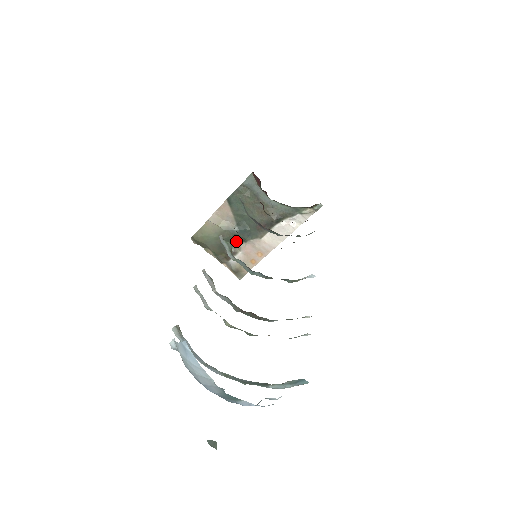
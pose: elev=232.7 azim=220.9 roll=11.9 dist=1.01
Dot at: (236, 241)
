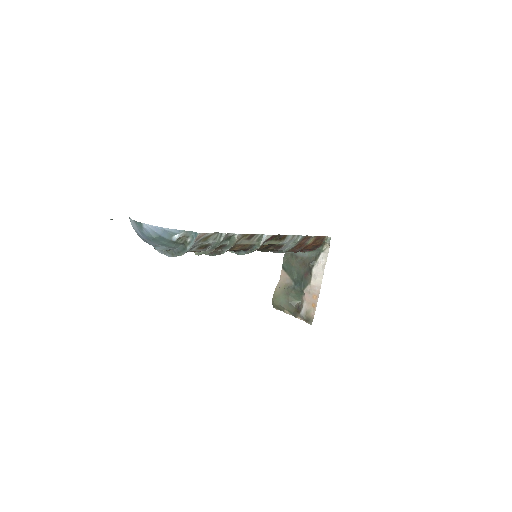
Dot at: (299, 295)
